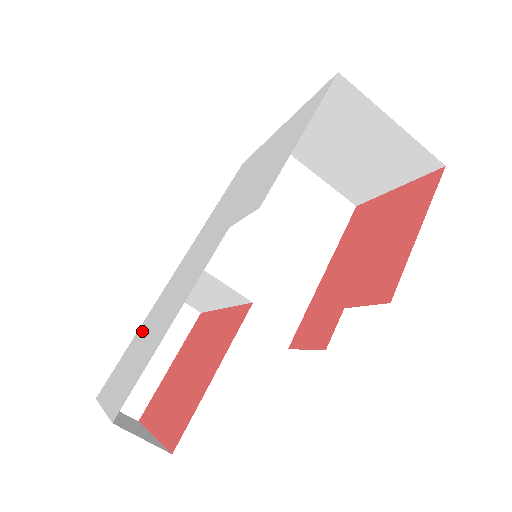
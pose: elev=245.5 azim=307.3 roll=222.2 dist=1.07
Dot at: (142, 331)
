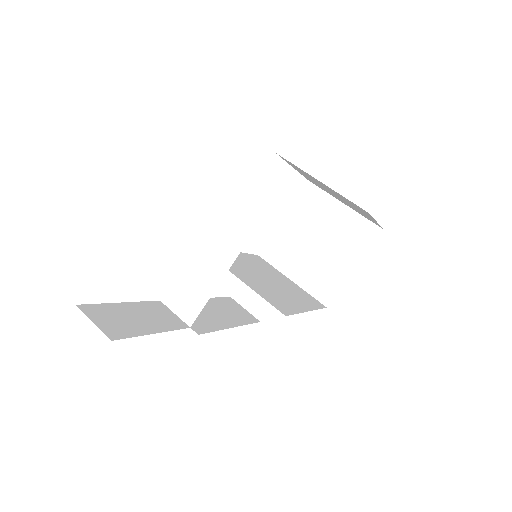
Dot at: occluded
